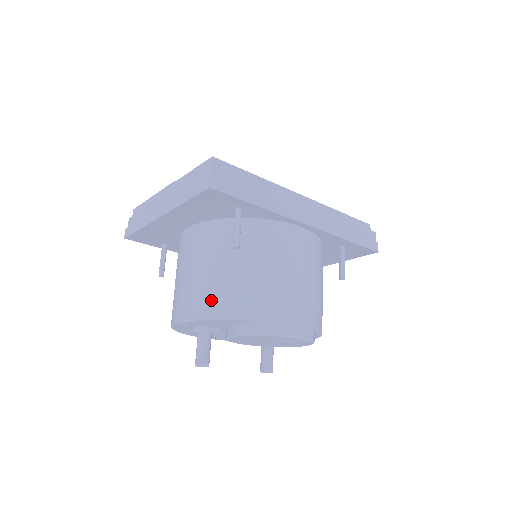
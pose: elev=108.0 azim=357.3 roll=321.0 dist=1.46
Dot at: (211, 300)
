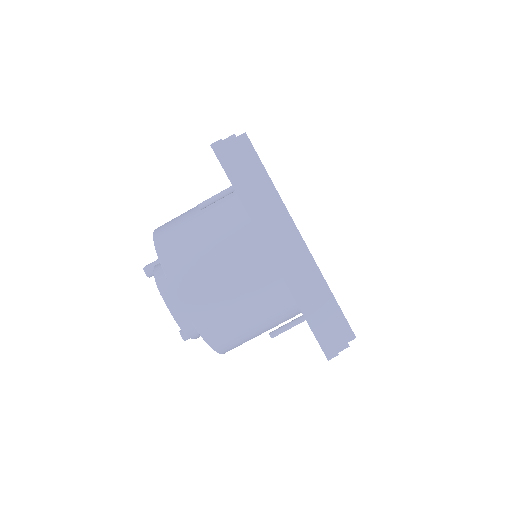
Dot at: (168, 228)
